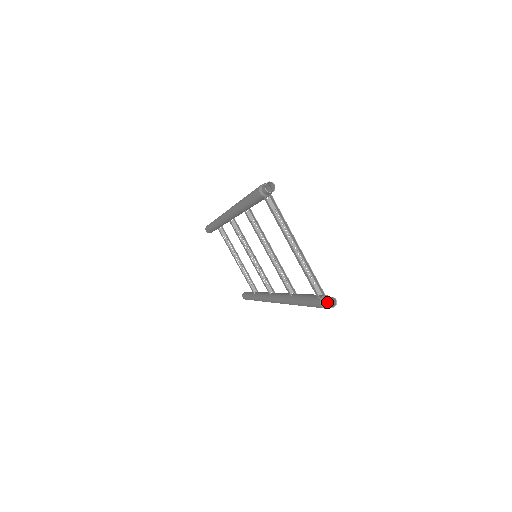
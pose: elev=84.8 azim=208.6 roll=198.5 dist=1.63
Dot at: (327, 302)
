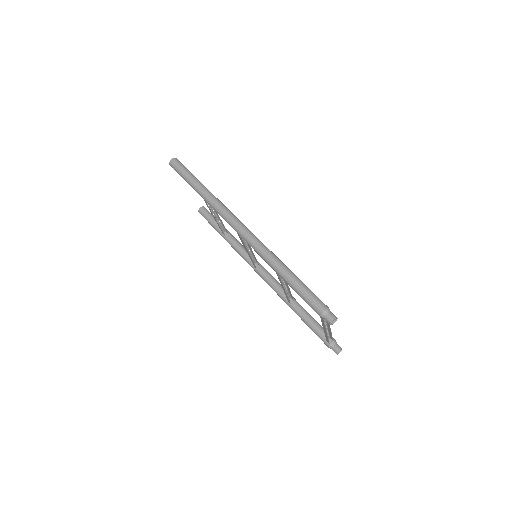
Dot at: (337, 353)
